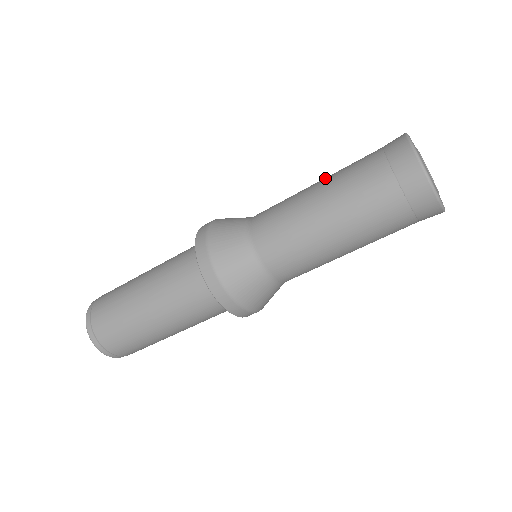
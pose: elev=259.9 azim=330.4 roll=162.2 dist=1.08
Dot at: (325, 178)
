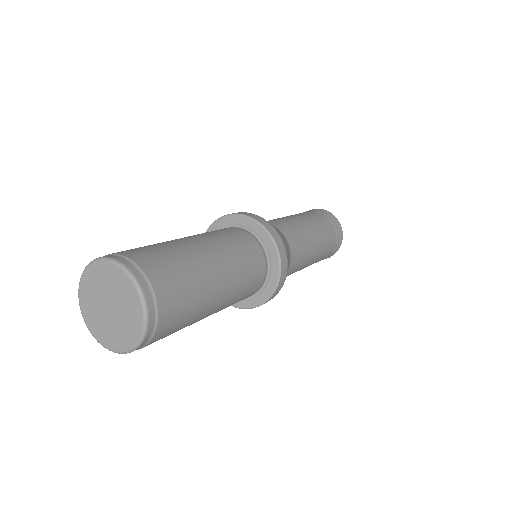
Dot at: occluded
